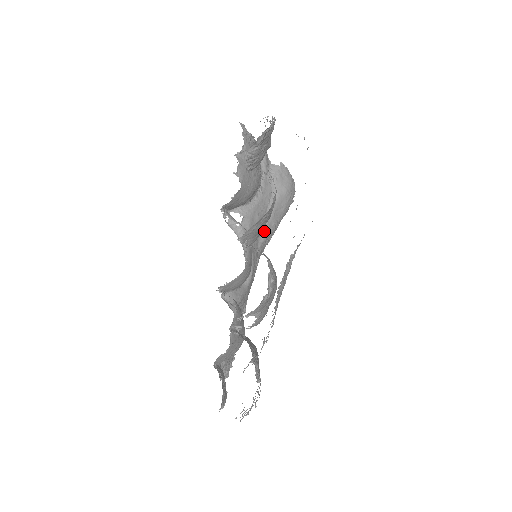
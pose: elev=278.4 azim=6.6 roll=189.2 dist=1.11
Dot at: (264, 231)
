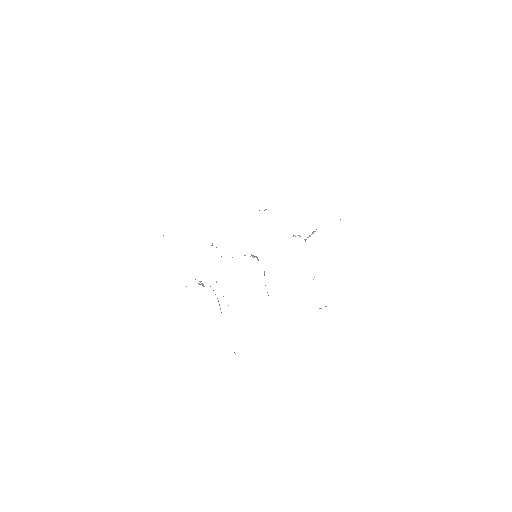
Dot at: occluded
